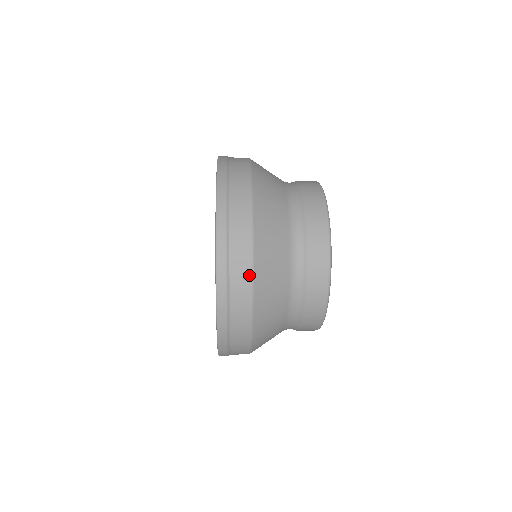
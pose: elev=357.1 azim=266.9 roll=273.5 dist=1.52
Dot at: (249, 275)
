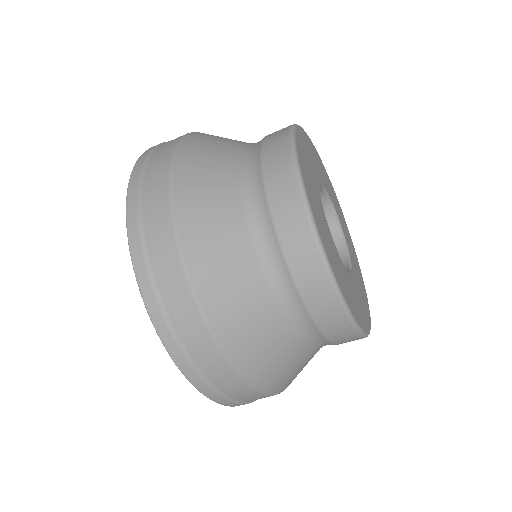
Dot at: (175, 255)
